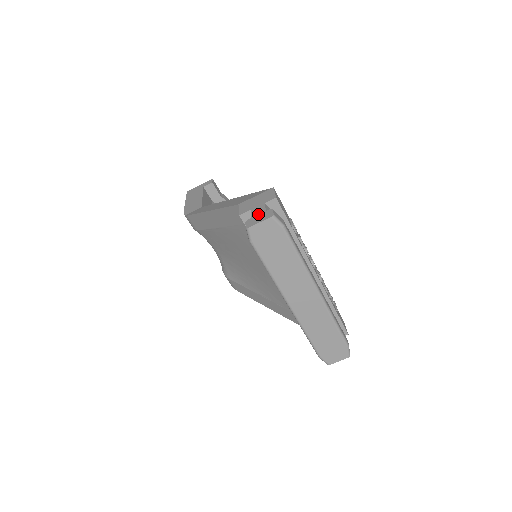
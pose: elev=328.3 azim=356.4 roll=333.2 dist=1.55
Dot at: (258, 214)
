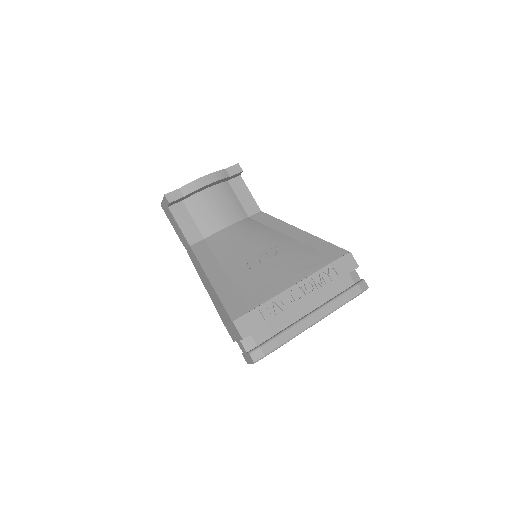
Dot at: (244, 353)
